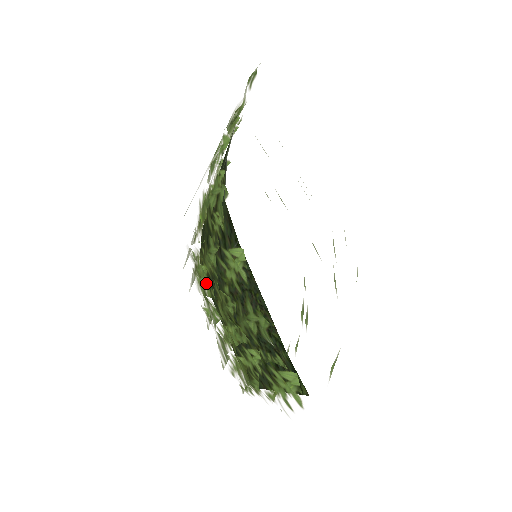
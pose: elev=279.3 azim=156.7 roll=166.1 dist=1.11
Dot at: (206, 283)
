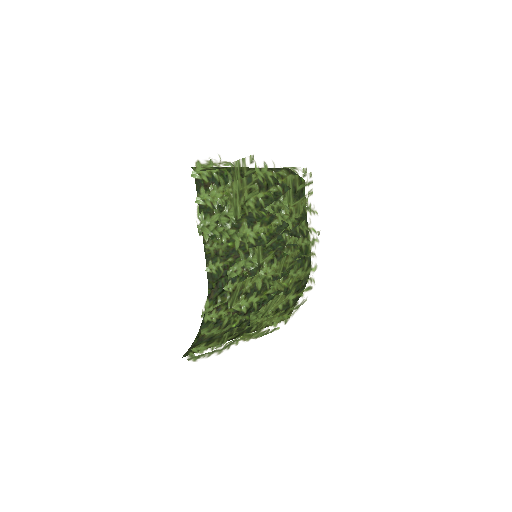
Dot at: occluded
